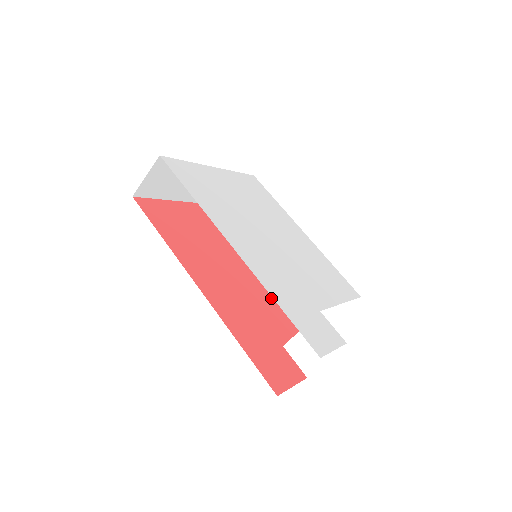
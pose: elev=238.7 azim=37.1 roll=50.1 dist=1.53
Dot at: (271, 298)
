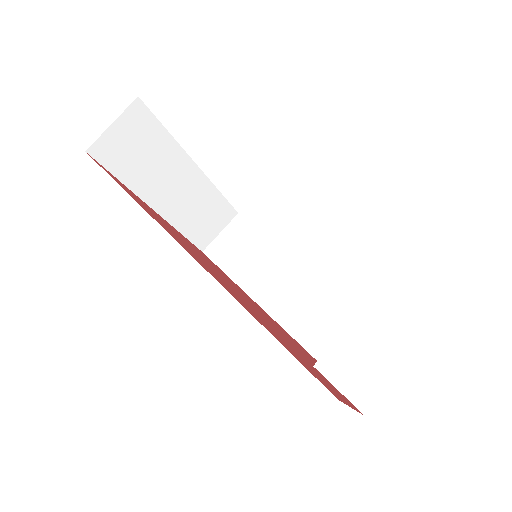
Dot at: (275, 325)
